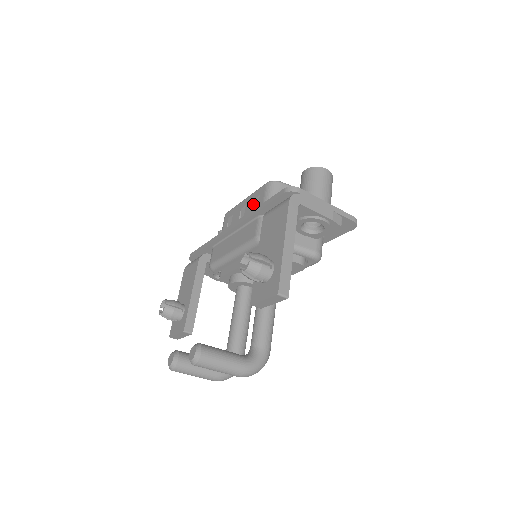
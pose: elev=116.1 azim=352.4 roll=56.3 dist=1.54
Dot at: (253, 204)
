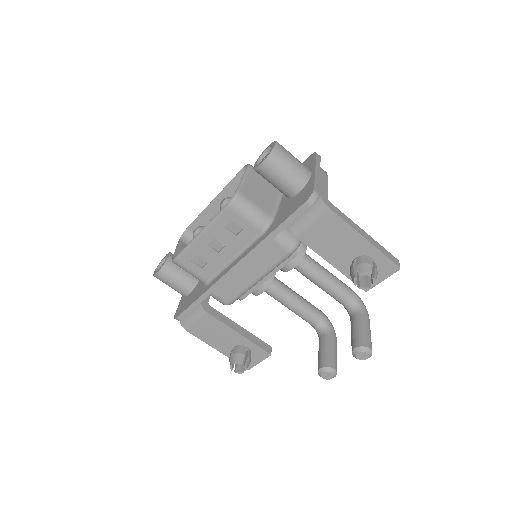
Dot at: (230, 232)
